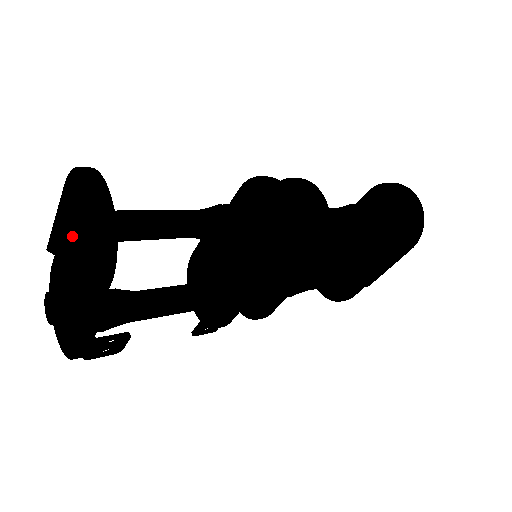
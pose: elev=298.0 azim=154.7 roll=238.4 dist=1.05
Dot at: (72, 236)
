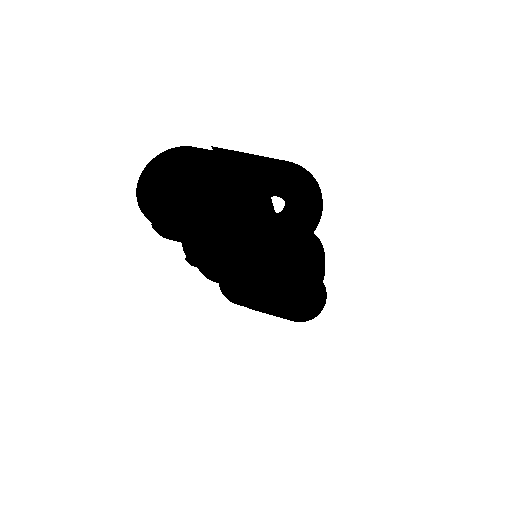
Dot at: (261, 191)
